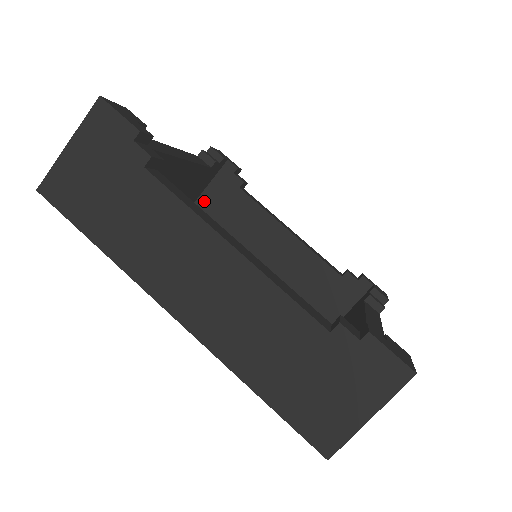
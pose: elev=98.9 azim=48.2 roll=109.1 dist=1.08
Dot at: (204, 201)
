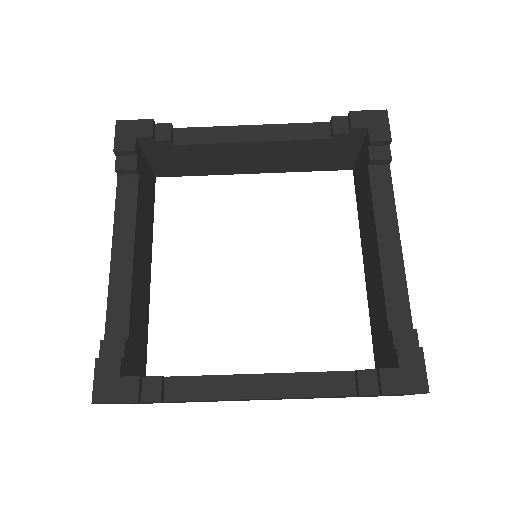
Dot at: (158, 167)
